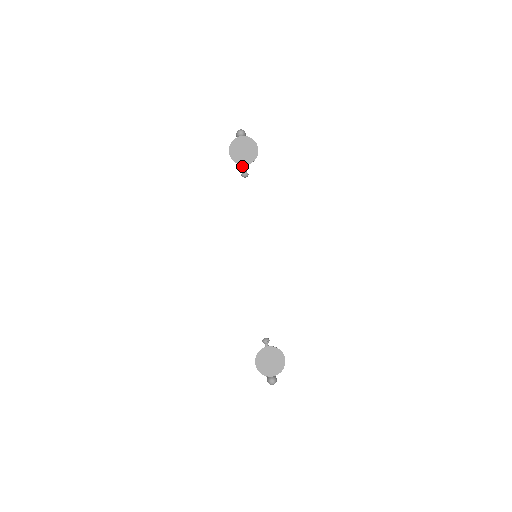
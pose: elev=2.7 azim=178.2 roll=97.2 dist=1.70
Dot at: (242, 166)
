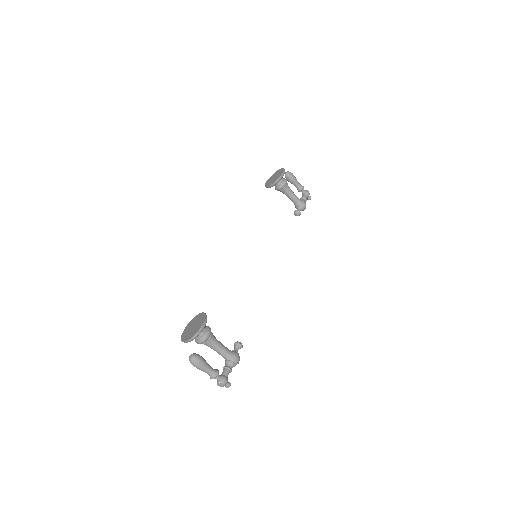
Dot at: (296, 207)
